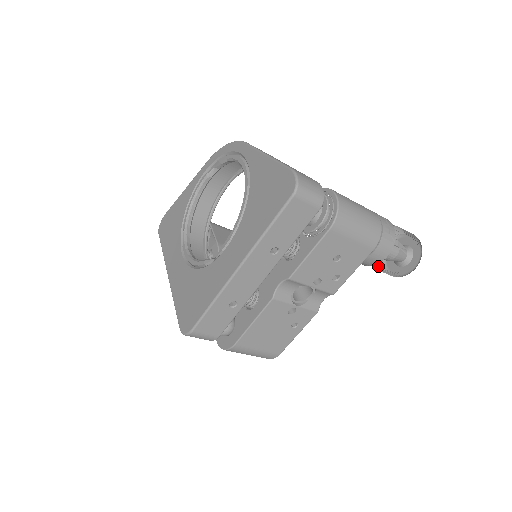
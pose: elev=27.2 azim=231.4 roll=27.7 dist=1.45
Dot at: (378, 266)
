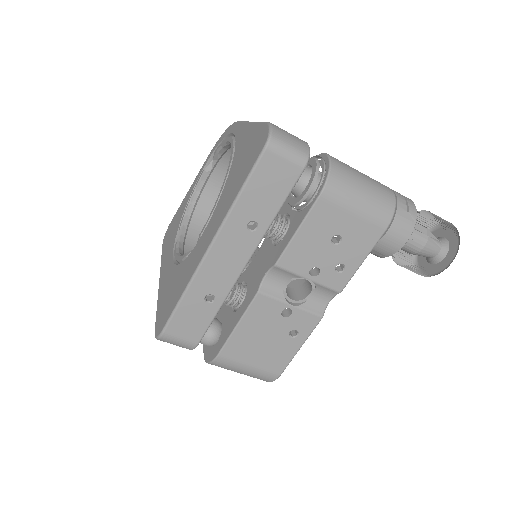
Dot at: (405, 265)
